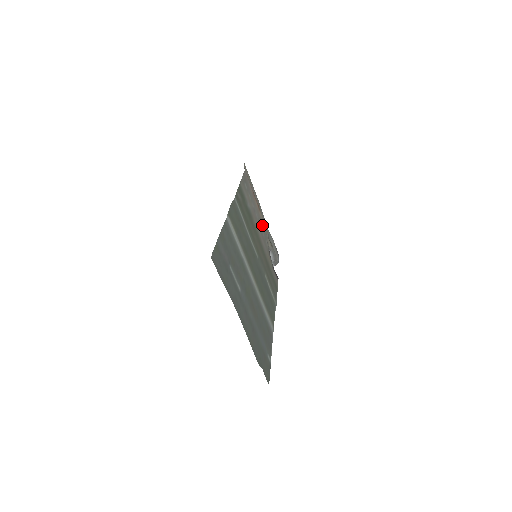
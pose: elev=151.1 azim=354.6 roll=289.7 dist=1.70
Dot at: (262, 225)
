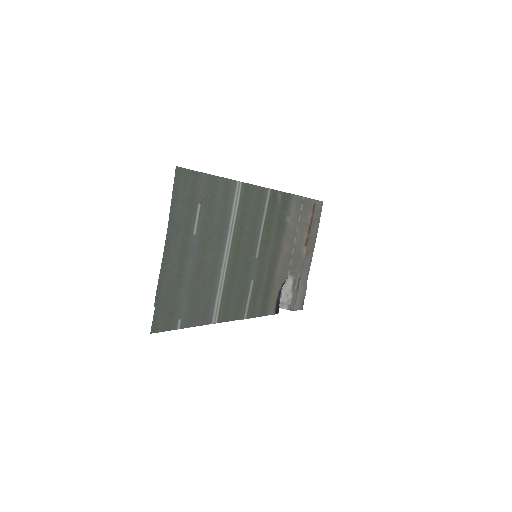
Dot at: (297, 256)
